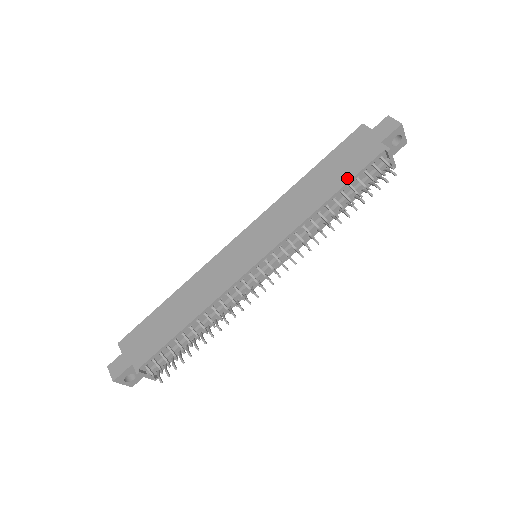
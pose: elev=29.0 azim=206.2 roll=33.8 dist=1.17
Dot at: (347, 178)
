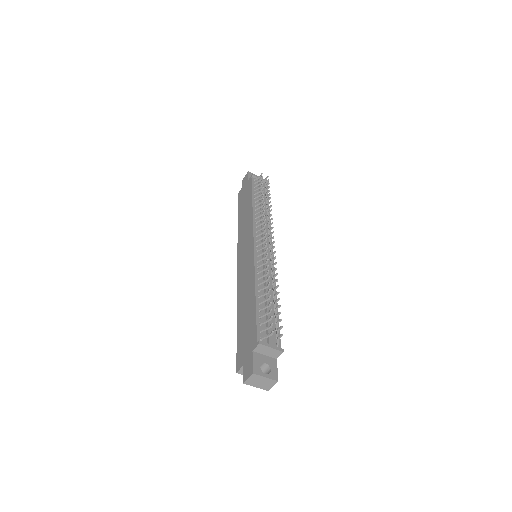
Dot at: (250, 194)
